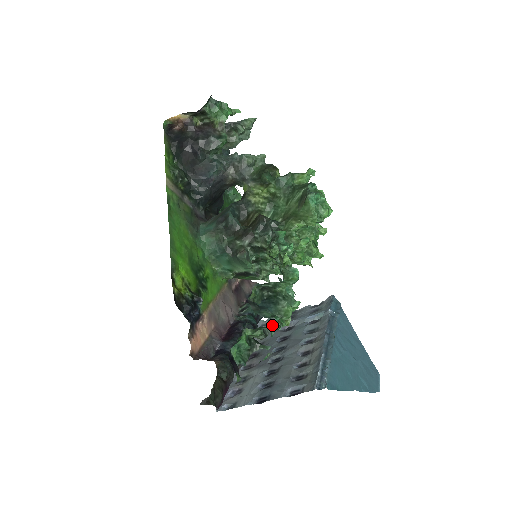
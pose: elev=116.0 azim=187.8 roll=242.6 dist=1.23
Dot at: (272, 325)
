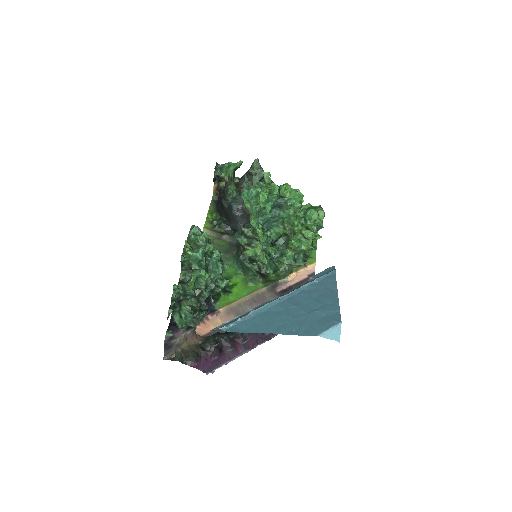
Dot at: occluded
